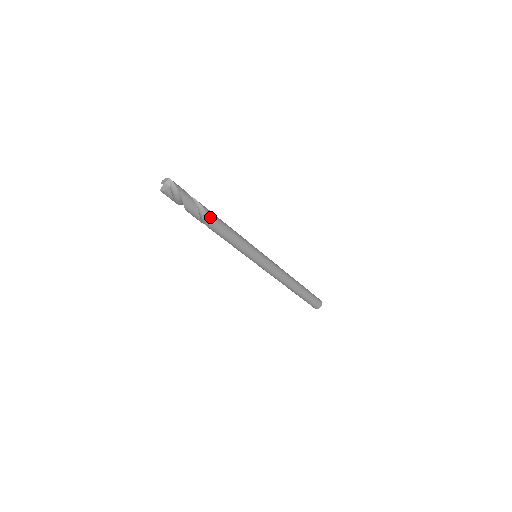
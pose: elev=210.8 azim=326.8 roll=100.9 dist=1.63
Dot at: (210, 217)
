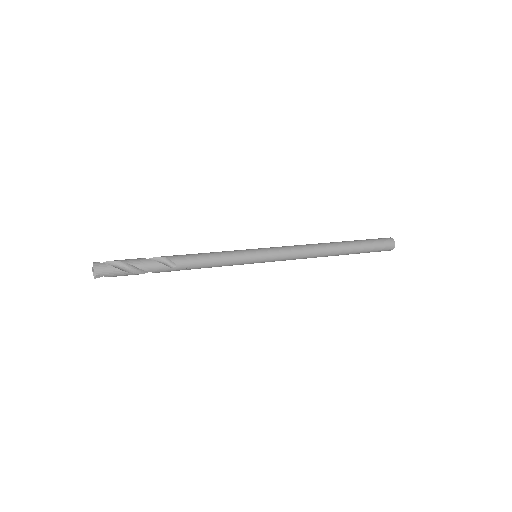
Dot at: occluded
